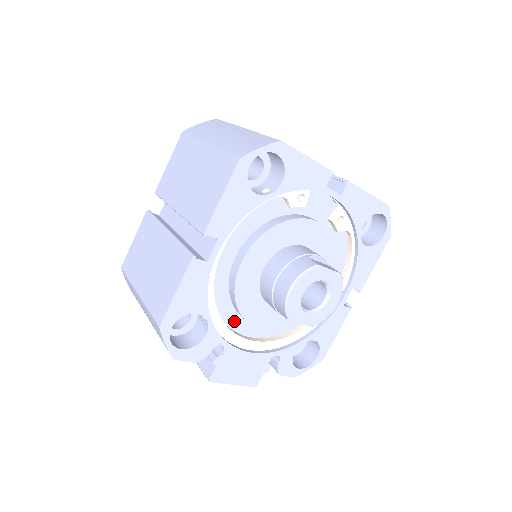
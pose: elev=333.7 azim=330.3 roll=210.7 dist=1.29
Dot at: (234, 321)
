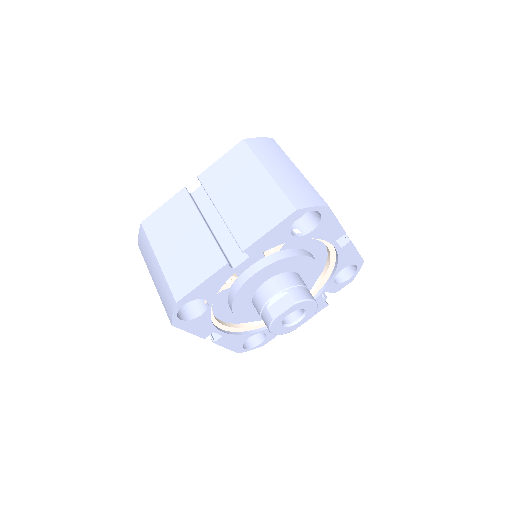
Dot at: occluded
